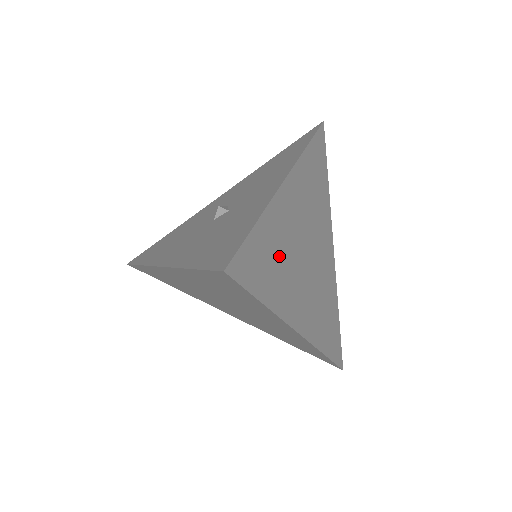
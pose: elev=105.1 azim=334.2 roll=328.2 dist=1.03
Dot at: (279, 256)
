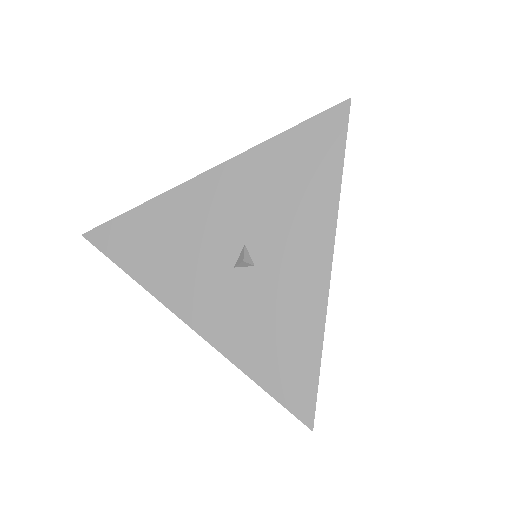
Dot at: occluded
